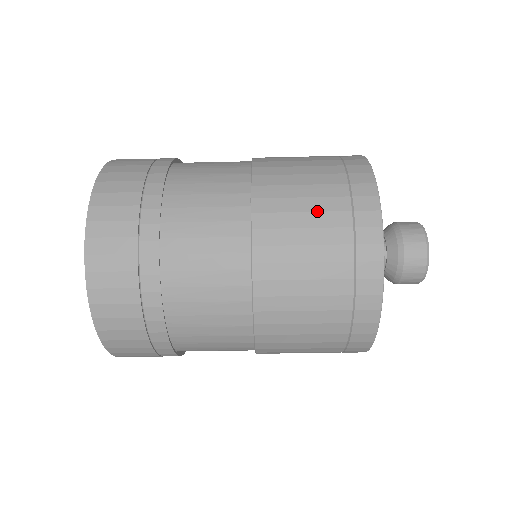
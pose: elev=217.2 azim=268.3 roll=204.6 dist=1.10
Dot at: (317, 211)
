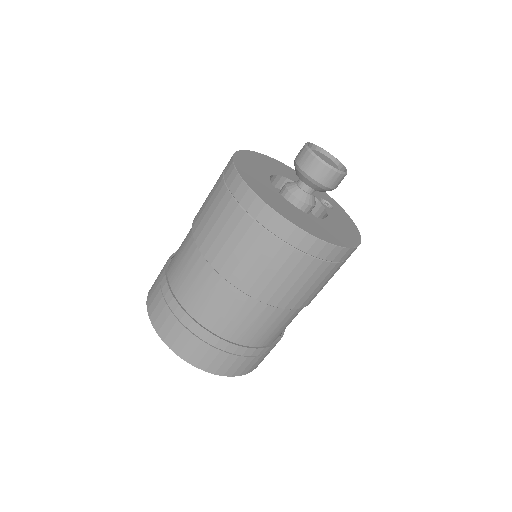
Dot at: (233, 231)
